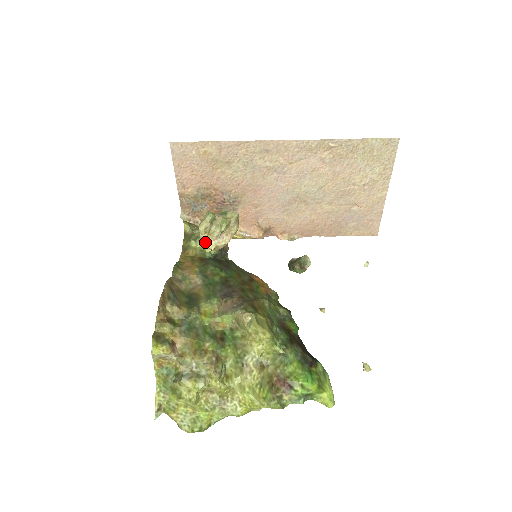
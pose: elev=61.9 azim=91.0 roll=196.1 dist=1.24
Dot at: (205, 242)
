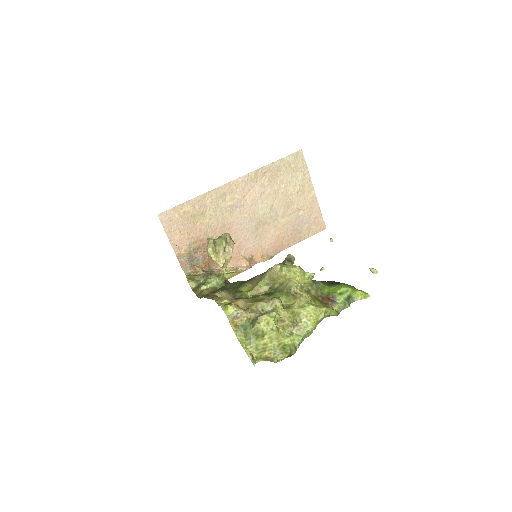
Dot at: (216, 260)
